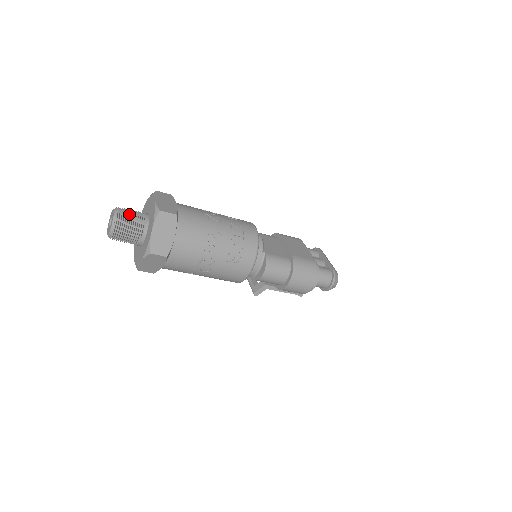
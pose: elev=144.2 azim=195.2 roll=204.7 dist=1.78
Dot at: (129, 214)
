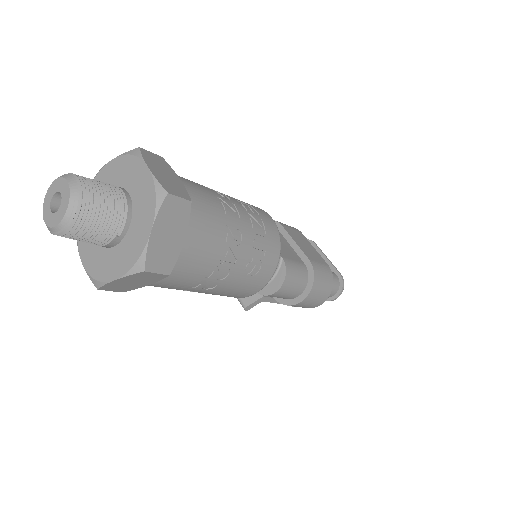
Dot at: (98, 191)
